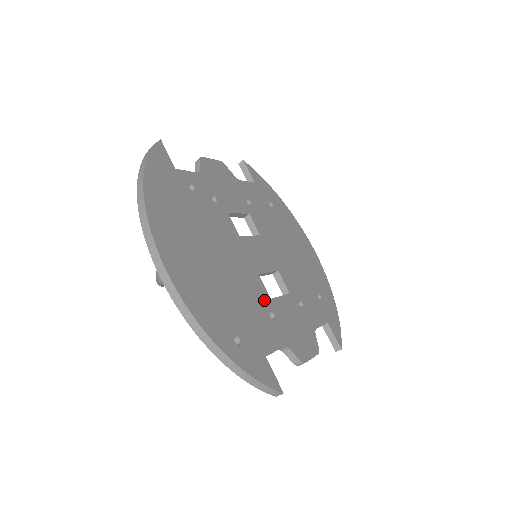
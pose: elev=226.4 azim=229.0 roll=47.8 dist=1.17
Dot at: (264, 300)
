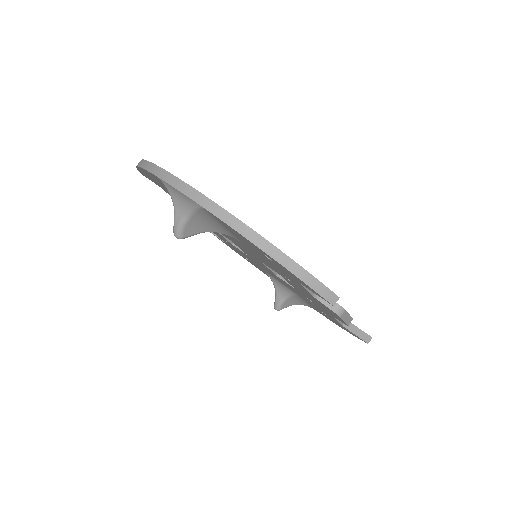
Dot at: occluded
